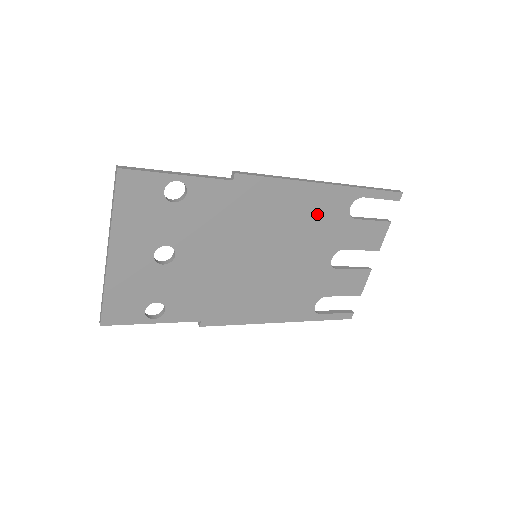
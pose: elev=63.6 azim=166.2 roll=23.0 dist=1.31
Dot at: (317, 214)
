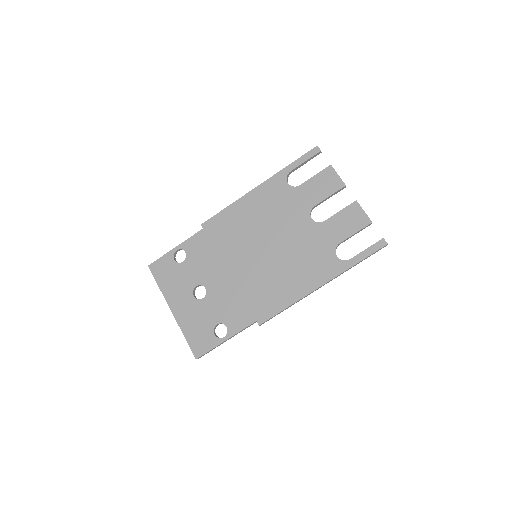
Dot at: (269, 204)
